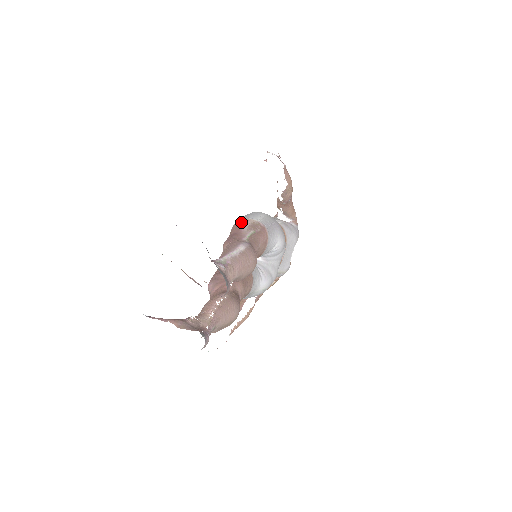
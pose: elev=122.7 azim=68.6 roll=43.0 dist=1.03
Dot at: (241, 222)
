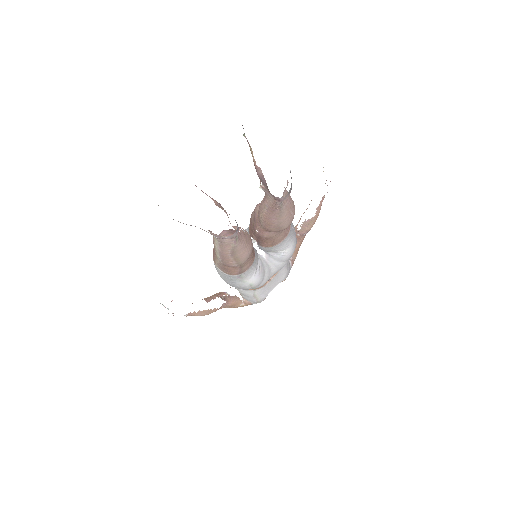
Dot at: occluded
